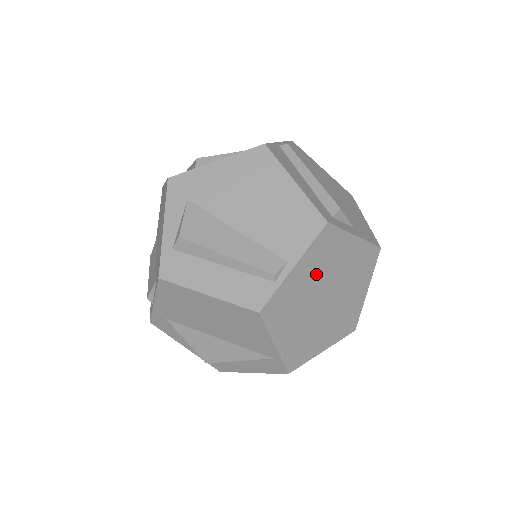
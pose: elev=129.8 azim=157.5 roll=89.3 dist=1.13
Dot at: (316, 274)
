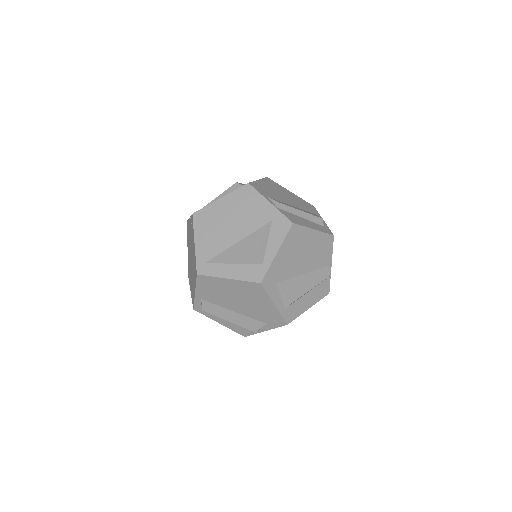
Dot at: occluded
